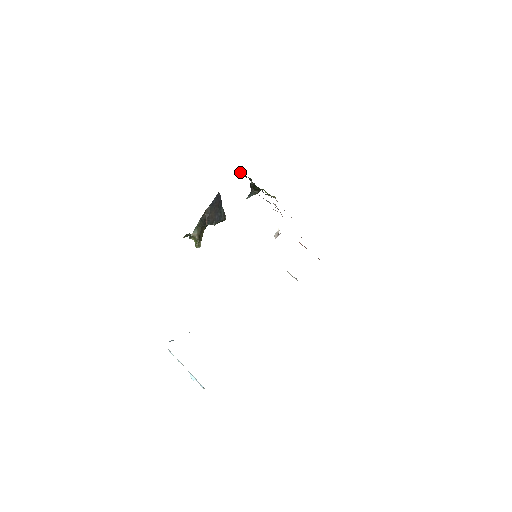
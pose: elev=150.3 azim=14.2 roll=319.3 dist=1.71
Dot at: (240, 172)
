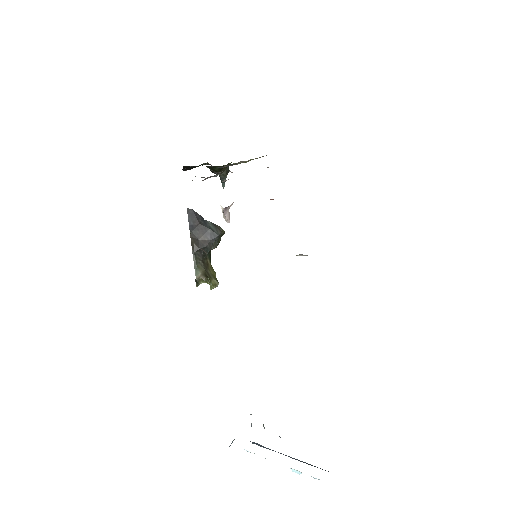
Dot at: (185, 167)
